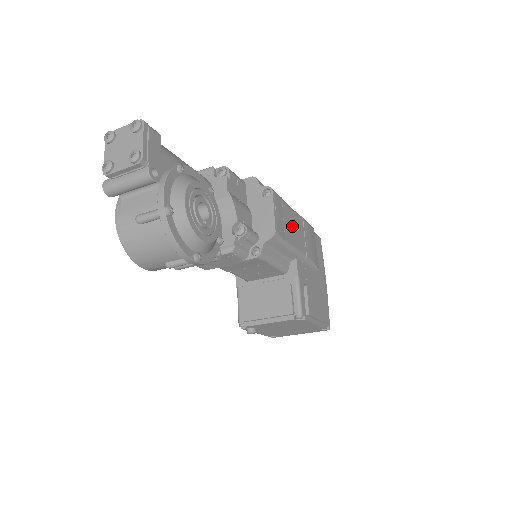
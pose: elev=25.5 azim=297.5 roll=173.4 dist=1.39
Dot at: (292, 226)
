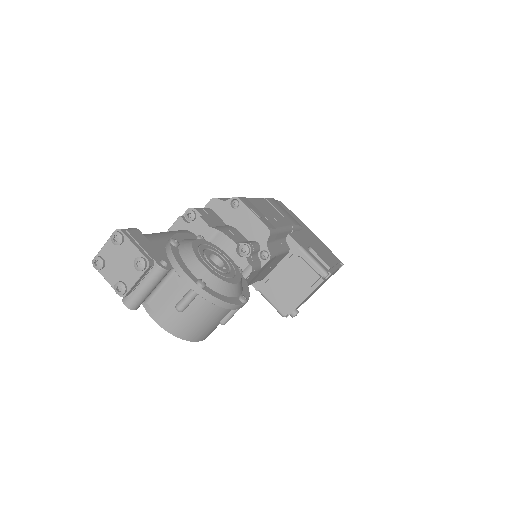
Dot at: (268, 212)
